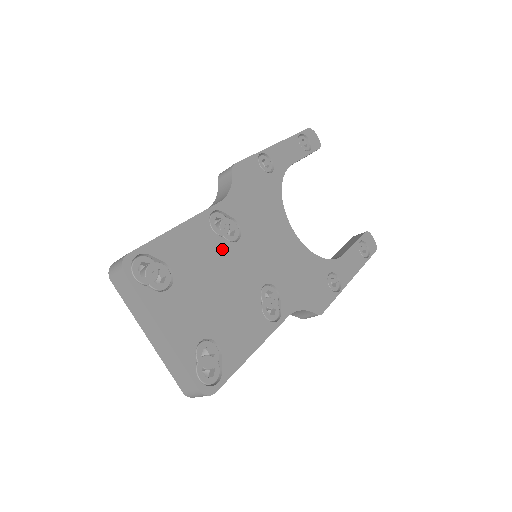
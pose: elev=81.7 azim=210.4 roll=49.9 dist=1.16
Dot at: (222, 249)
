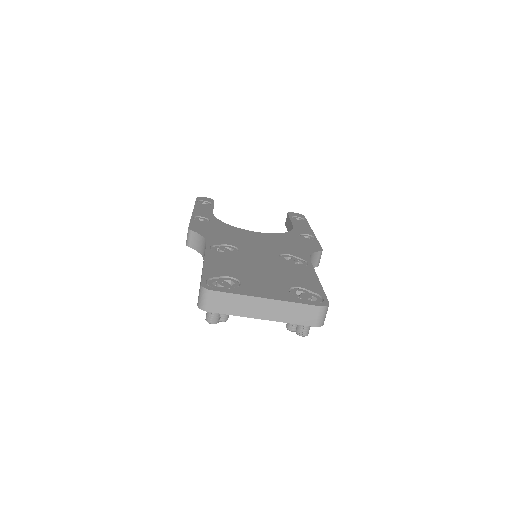
Dot at: (238, 257)
